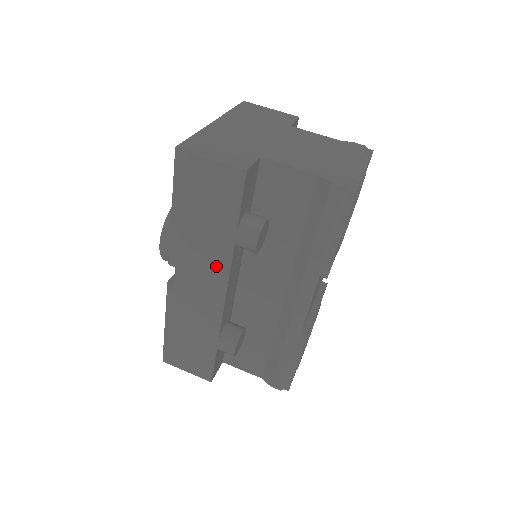
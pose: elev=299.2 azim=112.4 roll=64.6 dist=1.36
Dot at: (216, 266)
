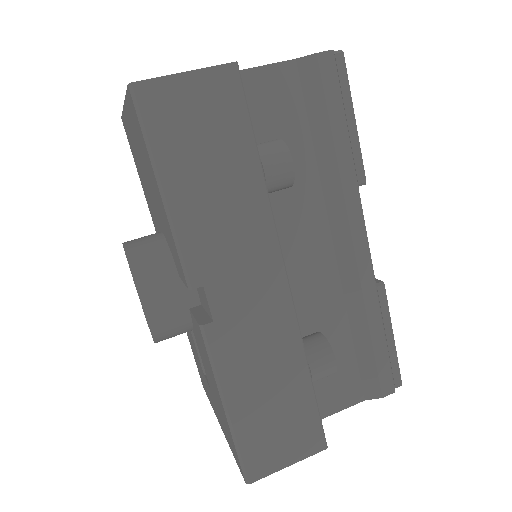
Dot at: (257, 237)
